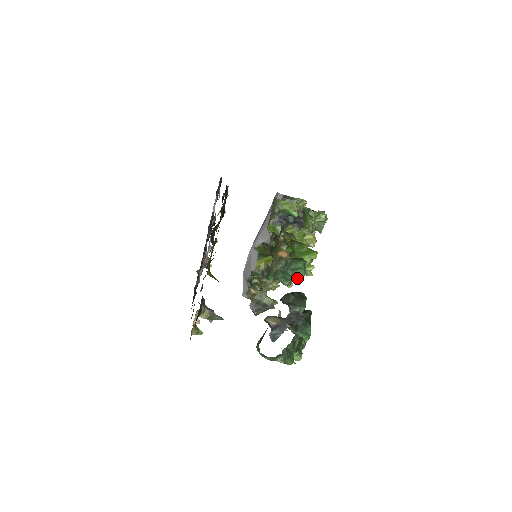
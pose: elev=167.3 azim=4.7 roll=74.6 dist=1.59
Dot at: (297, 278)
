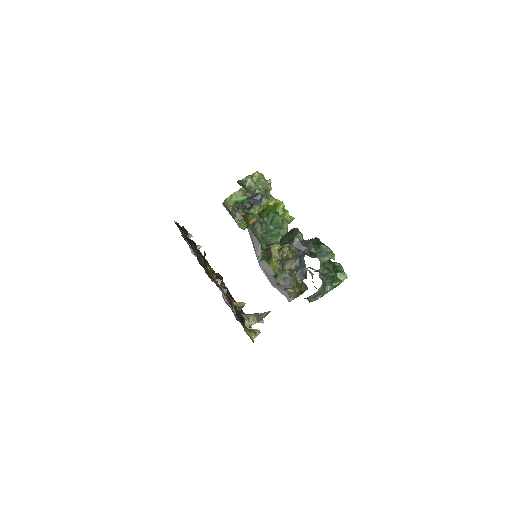
Dot at: (279, 225)
